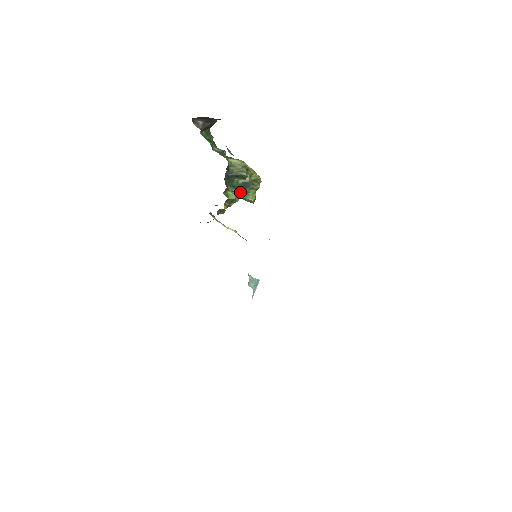
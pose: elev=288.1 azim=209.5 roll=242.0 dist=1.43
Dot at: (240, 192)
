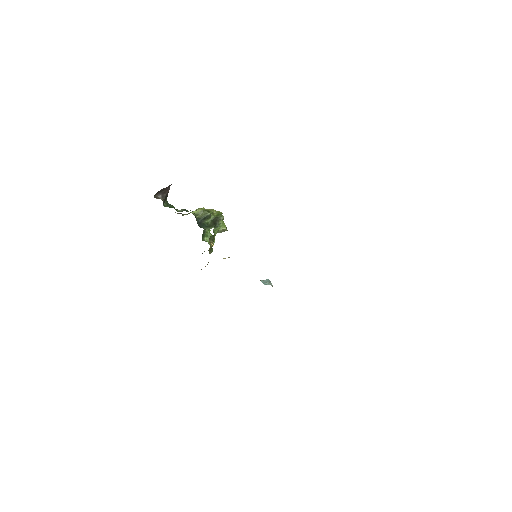
Dot at: (214, 228)
